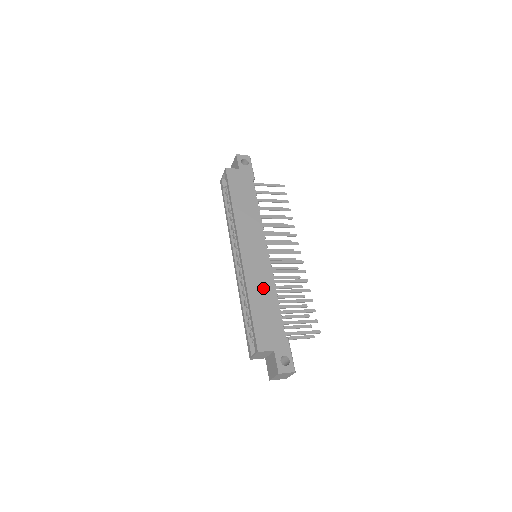
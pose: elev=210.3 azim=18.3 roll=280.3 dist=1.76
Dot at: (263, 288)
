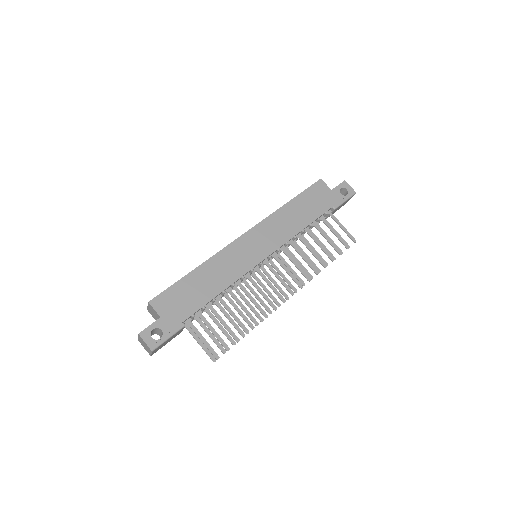
Dot at: (221, 274)
